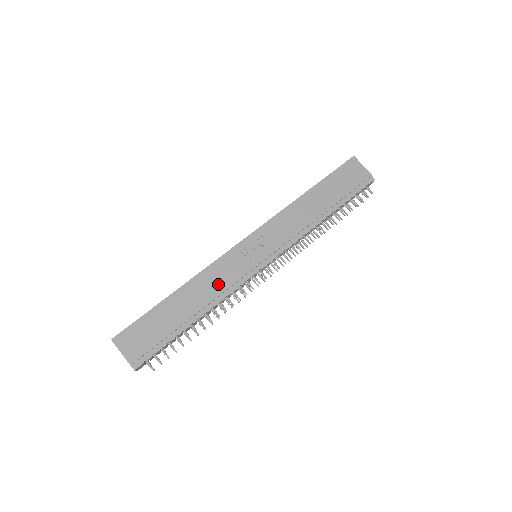
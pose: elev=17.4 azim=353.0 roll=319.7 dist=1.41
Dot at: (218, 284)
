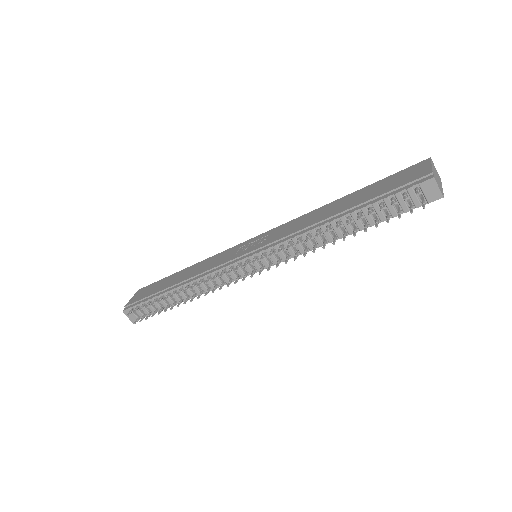
Dot at: (206, 267)
